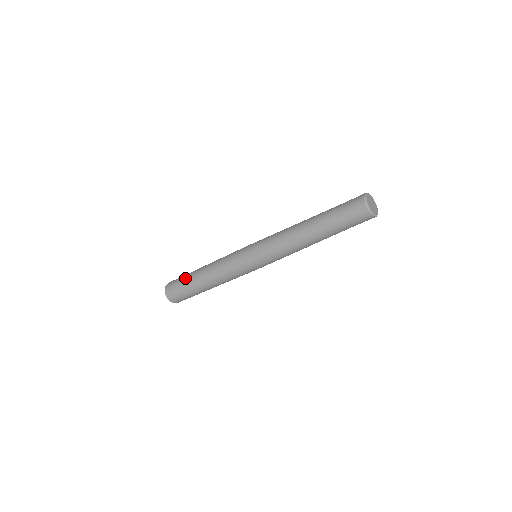
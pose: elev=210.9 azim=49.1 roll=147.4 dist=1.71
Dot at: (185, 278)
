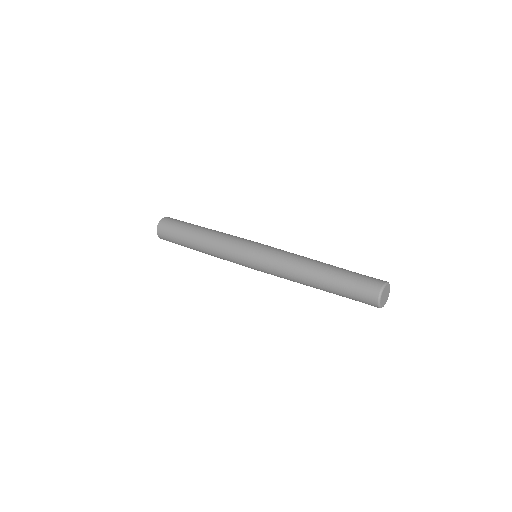
Dot at: (179, 241)
